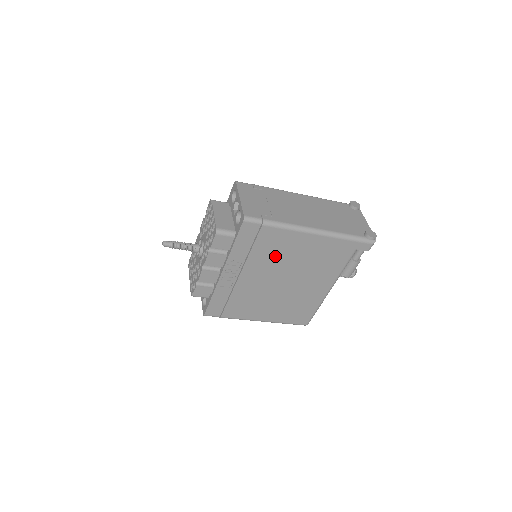
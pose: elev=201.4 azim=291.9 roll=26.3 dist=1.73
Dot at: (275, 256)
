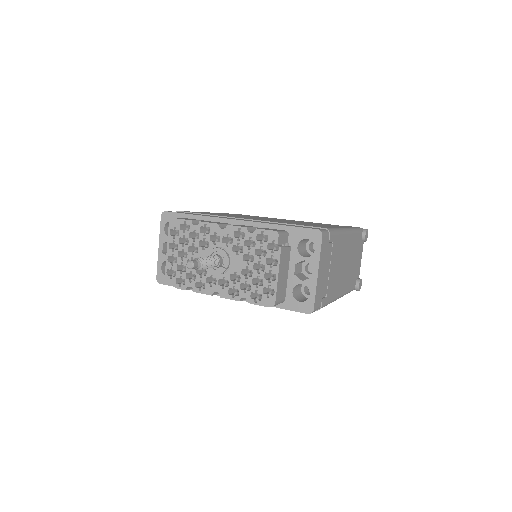
Dot at: occluded
